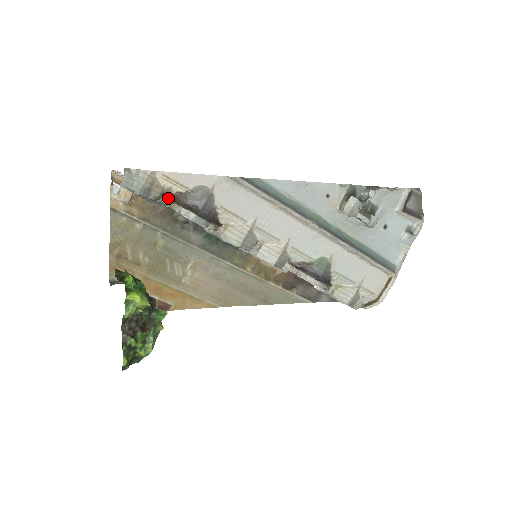
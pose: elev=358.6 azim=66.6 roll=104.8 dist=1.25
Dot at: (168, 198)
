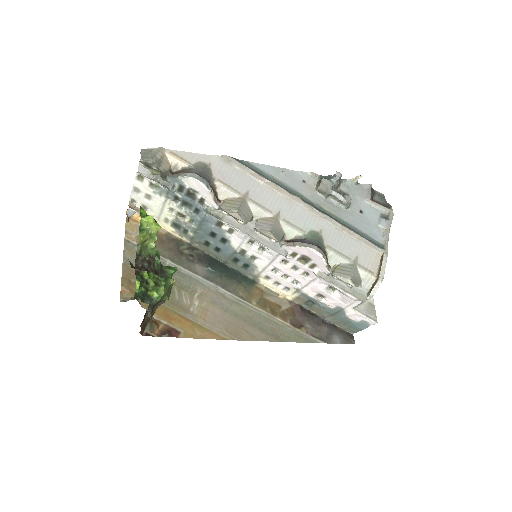
Dot at: (175, 174)
